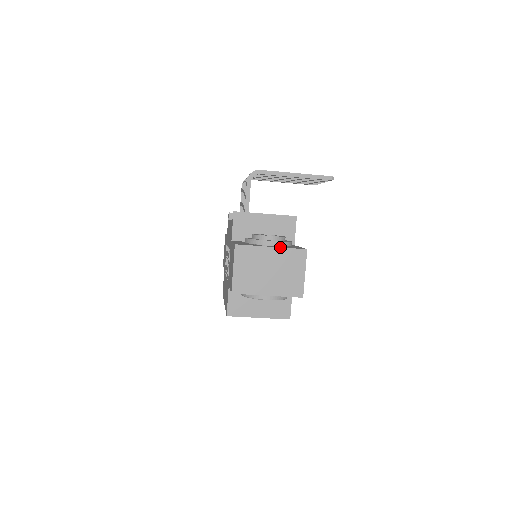
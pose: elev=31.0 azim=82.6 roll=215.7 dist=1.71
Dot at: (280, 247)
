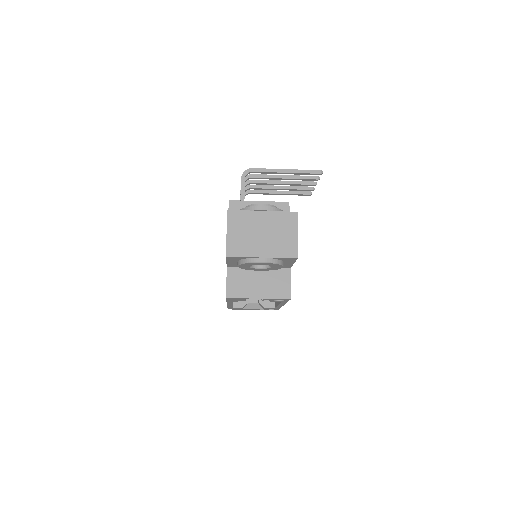
Dot at: (271, 211)
